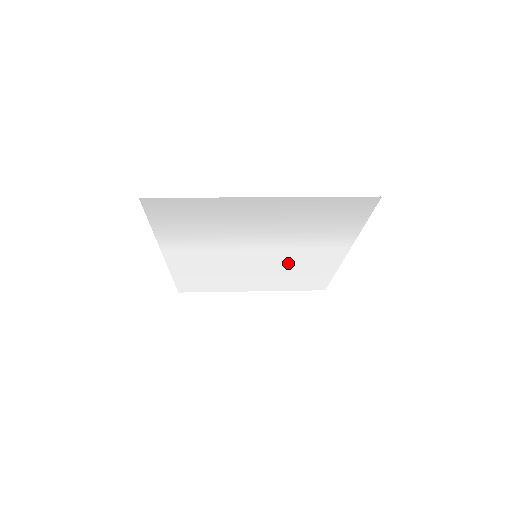
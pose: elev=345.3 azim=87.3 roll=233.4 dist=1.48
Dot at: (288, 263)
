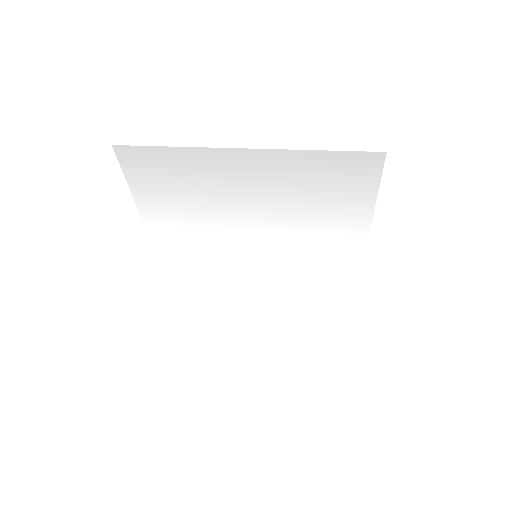
Dot at: (296, 272)
